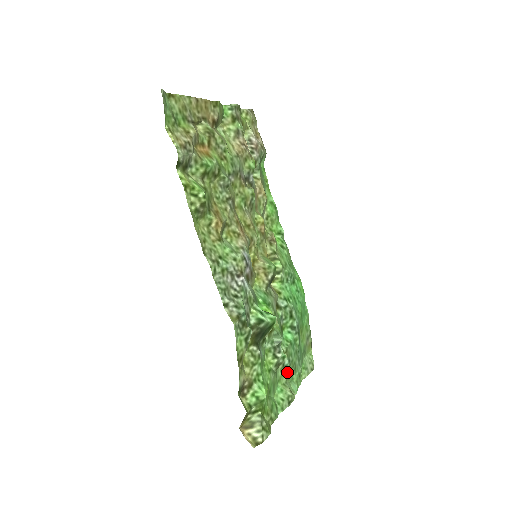
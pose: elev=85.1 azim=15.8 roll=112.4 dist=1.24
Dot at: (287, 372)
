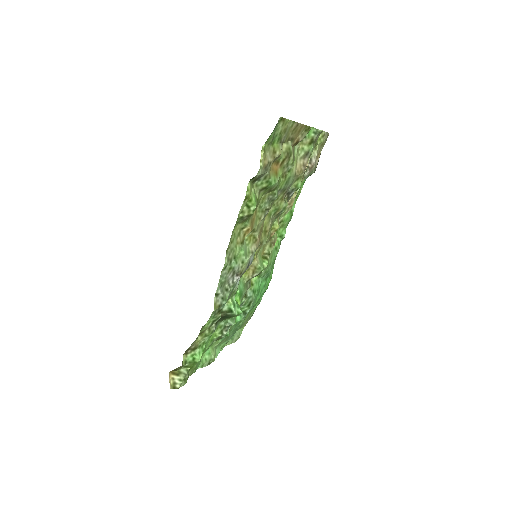
Dot at: (220, 341)
